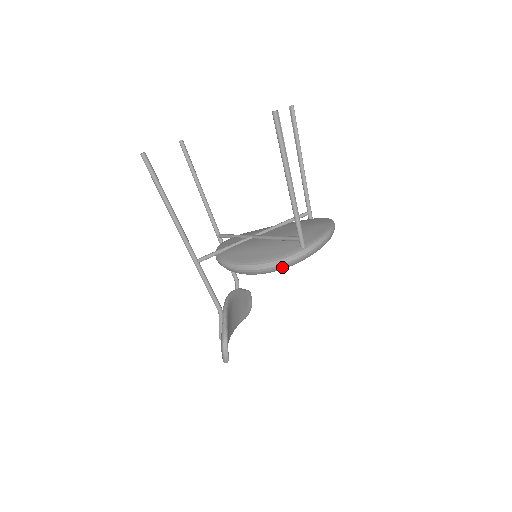
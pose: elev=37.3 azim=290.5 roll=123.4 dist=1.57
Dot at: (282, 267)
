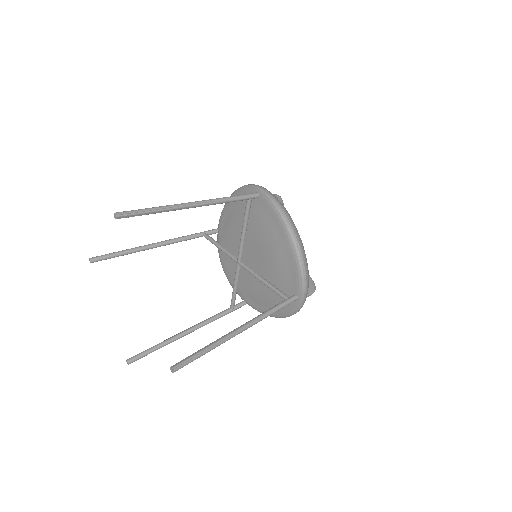
Dot at: occluded
